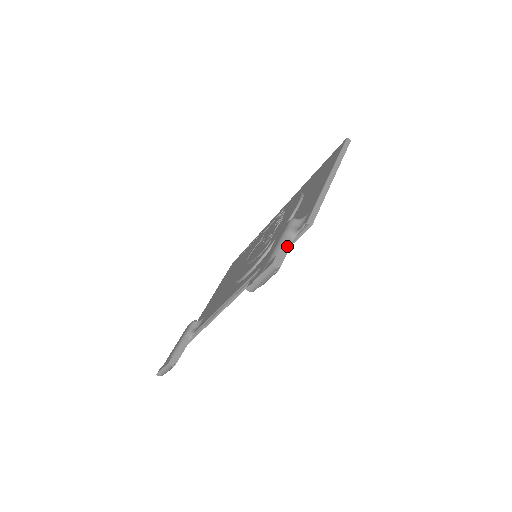
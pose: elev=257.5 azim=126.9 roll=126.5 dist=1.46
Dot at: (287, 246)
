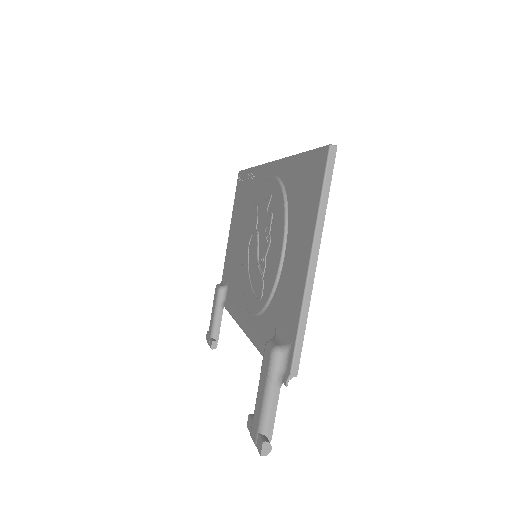
Dot at: (274, 402)
